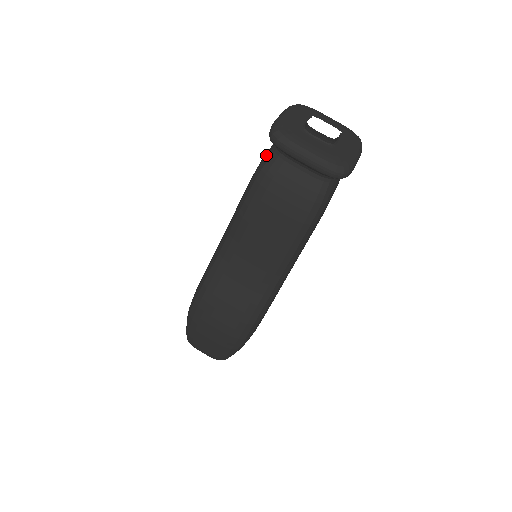
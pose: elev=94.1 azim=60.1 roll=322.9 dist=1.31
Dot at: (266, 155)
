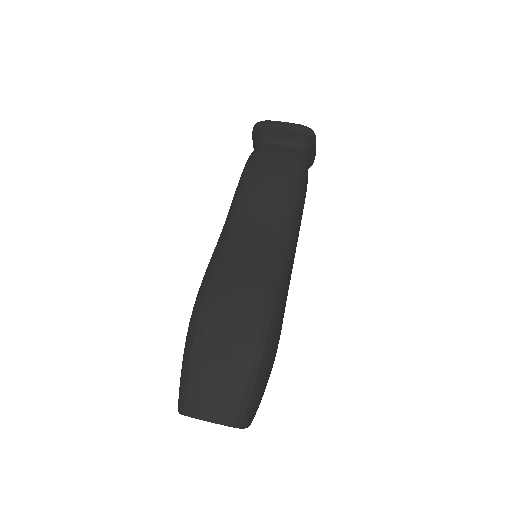
Dot at: (251, 153)
